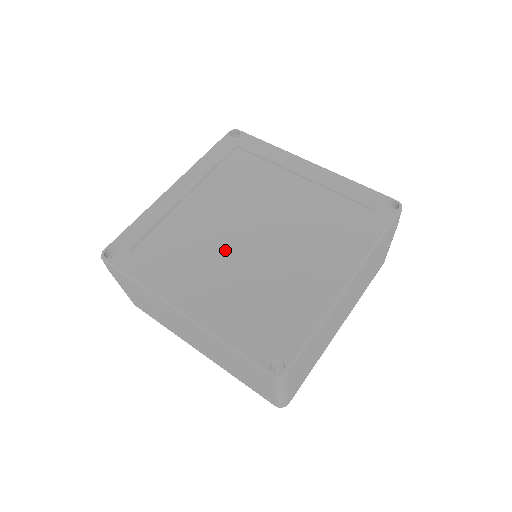
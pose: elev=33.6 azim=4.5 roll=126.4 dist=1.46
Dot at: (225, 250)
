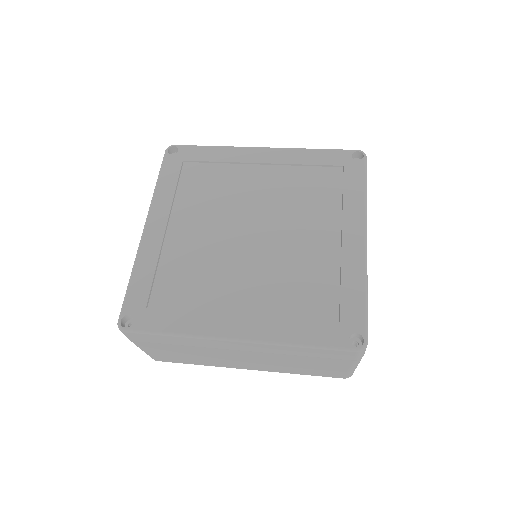
Dot at: (239, 263)
